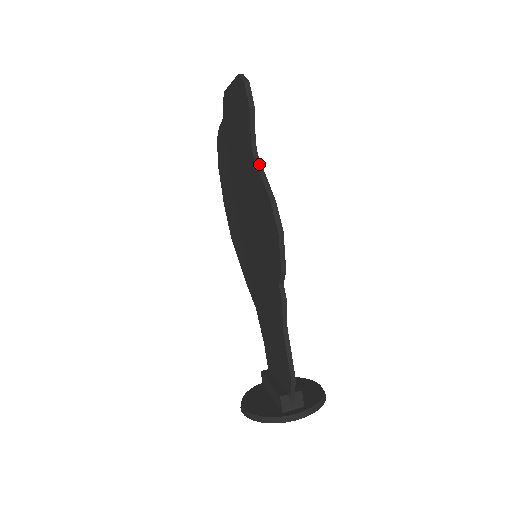
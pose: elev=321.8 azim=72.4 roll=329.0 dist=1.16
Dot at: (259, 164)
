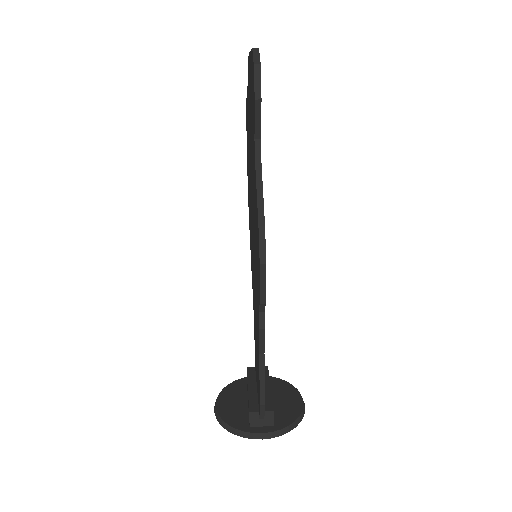
Dot at: (259, 170)
